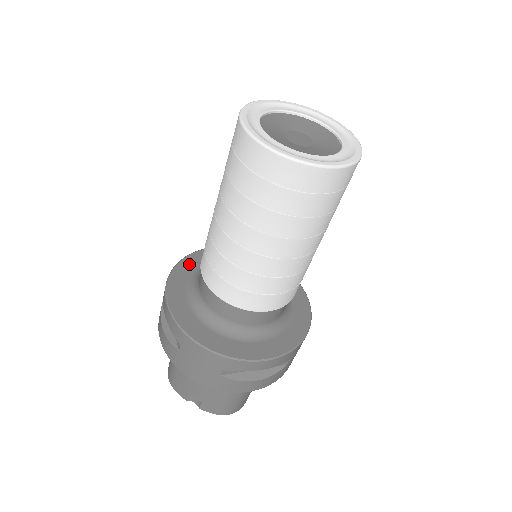
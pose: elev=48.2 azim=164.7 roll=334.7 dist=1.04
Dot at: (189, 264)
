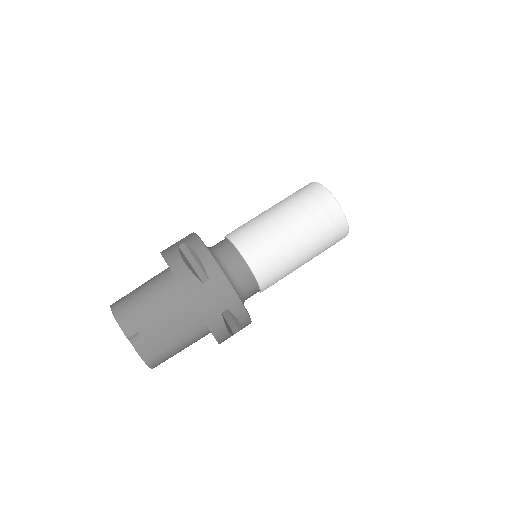
Dot at: occluded
